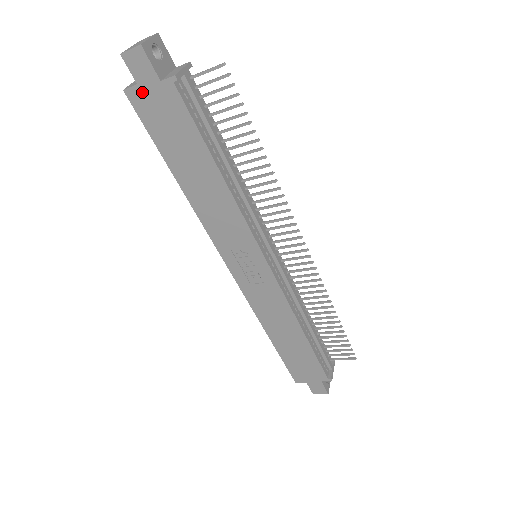
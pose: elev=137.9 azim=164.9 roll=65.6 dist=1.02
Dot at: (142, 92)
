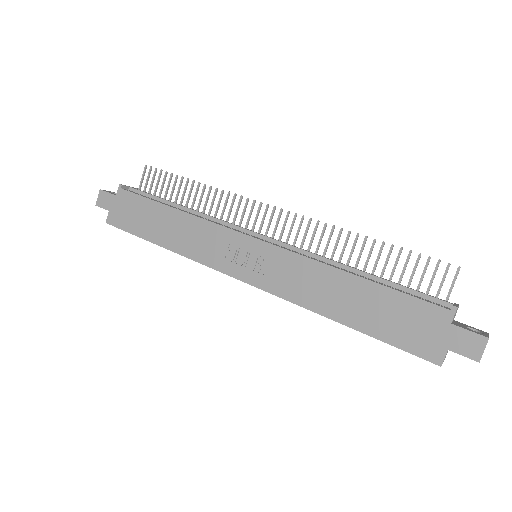
Dot at: (113, 212)
